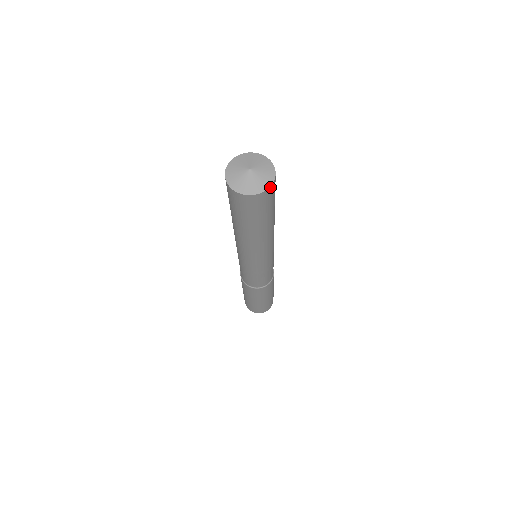
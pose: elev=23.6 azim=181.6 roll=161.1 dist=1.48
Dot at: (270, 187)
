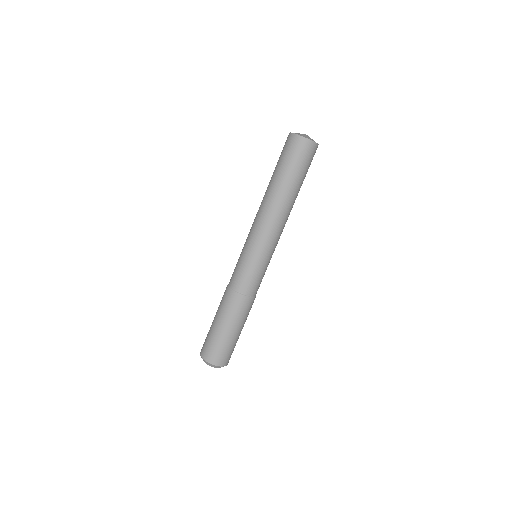
Dot at: occluded
